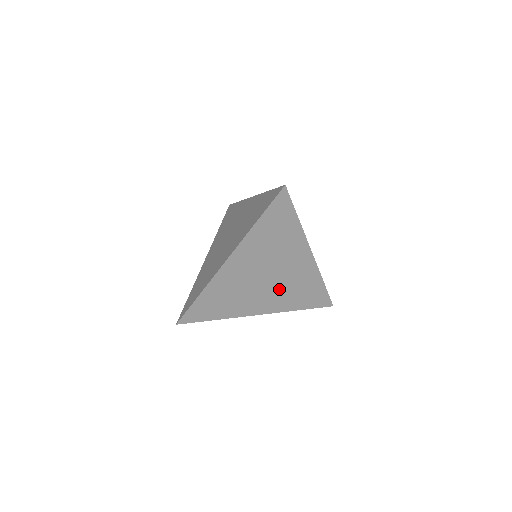
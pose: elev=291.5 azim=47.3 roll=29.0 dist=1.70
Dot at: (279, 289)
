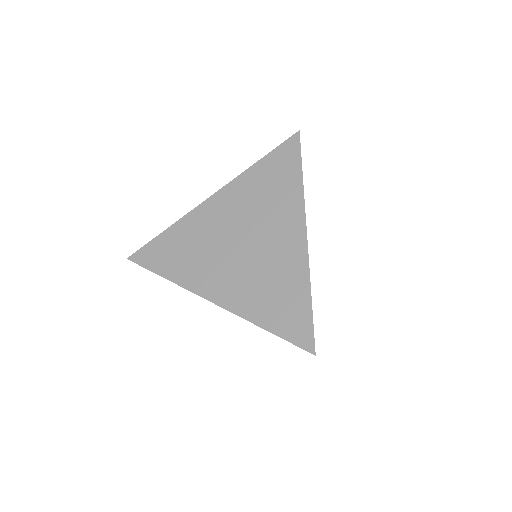
Dot at: (249, 271)
